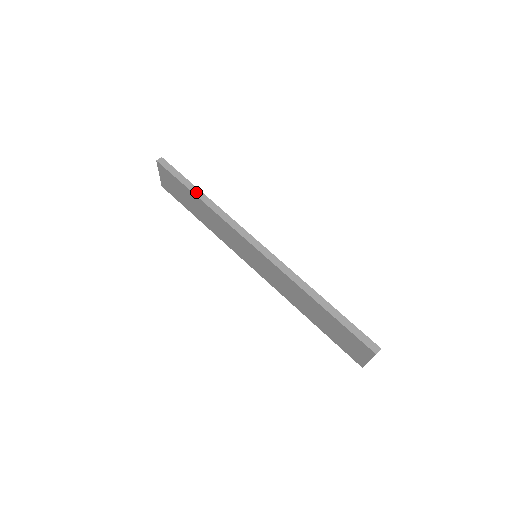
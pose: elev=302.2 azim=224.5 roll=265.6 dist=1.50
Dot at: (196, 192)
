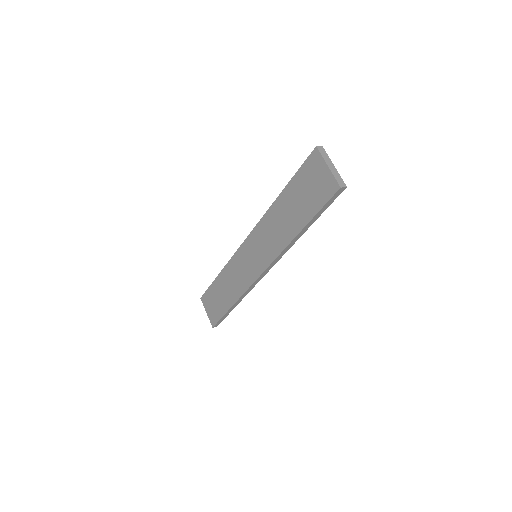
Dot at: (218, 277)
